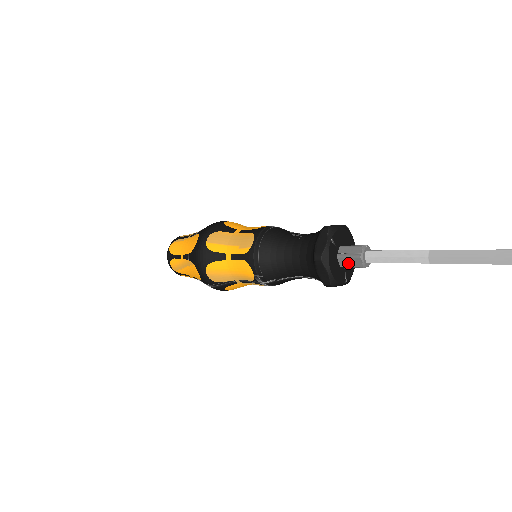
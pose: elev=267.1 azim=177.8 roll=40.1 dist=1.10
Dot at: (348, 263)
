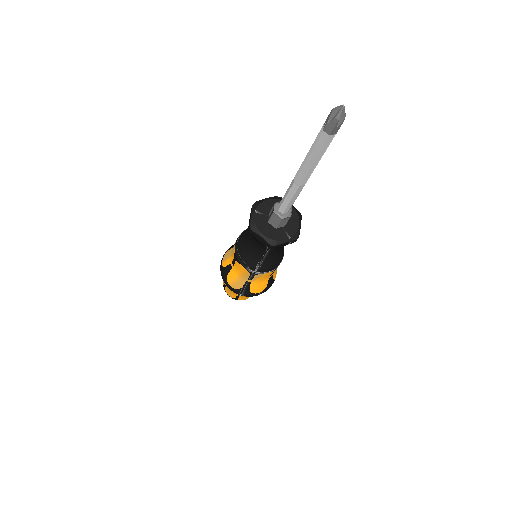
Dot at: (275, 222)
